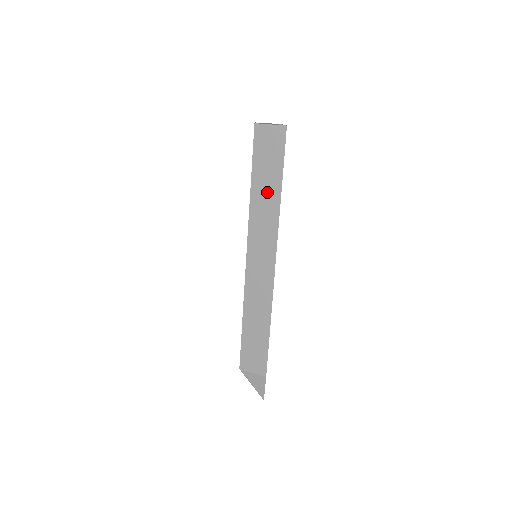
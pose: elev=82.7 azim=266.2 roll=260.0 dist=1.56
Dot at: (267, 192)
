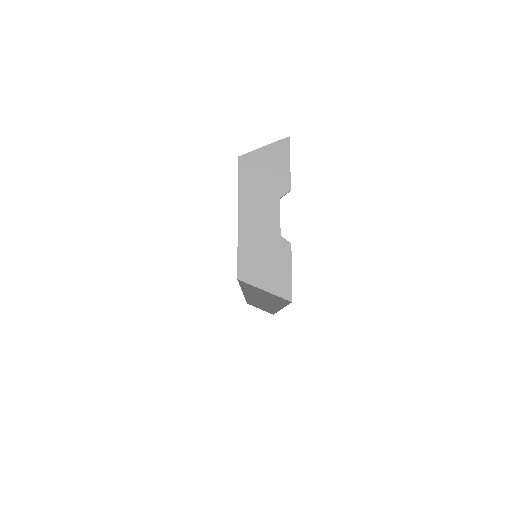
Dot at: (265, 299)
